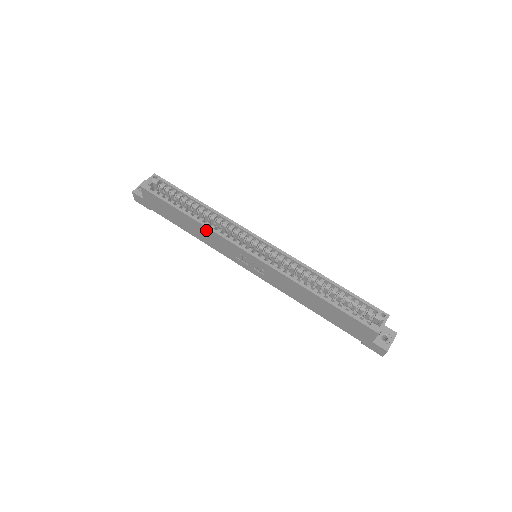
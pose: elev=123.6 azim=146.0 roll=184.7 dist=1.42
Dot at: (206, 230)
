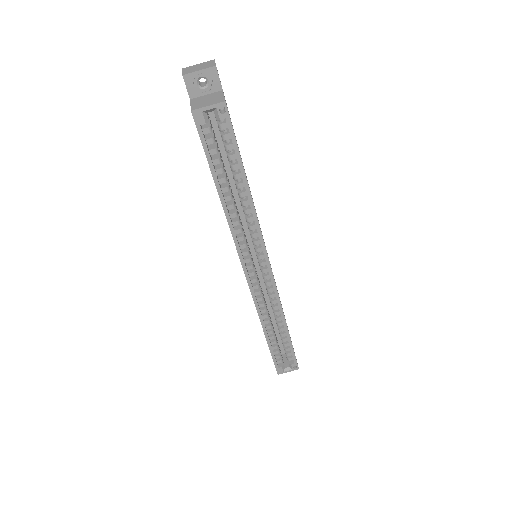
Dot at: occluded
